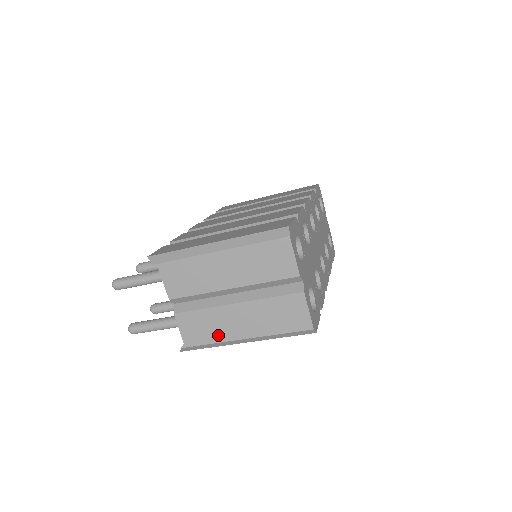
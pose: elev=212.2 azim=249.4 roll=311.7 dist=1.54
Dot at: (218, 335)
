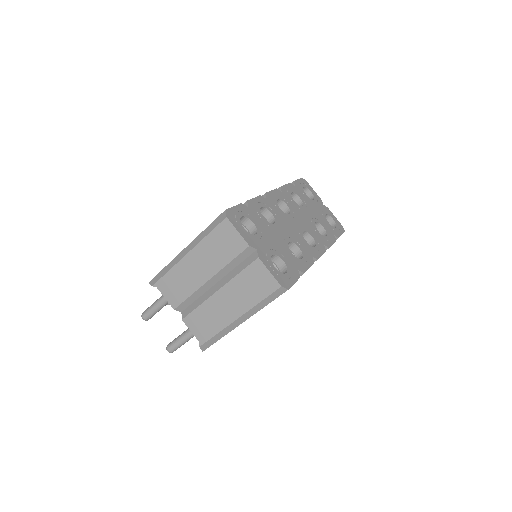
Dot at: (218, 324)
